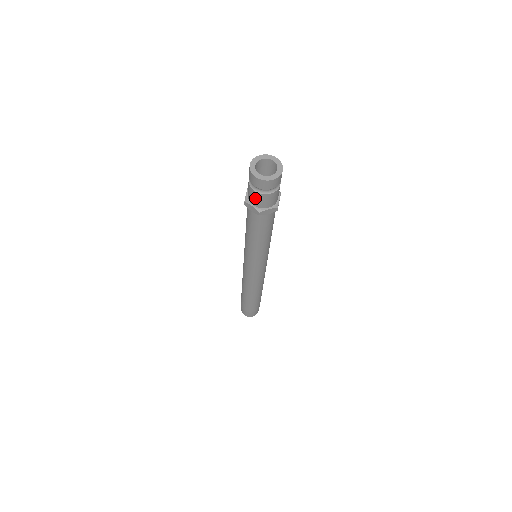
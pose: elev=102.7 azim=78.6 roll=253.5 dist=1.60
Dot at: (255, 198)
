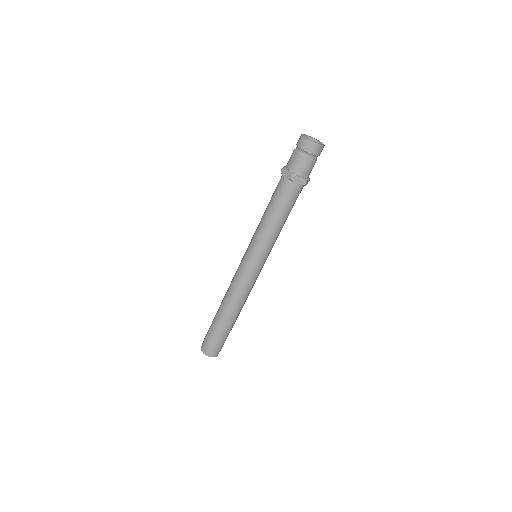
Dot at: (294, 162)
